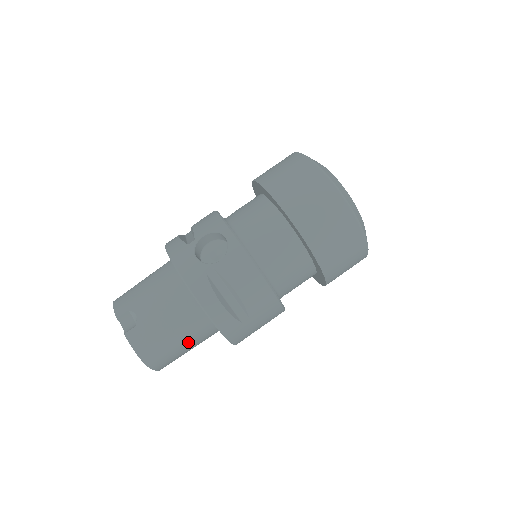
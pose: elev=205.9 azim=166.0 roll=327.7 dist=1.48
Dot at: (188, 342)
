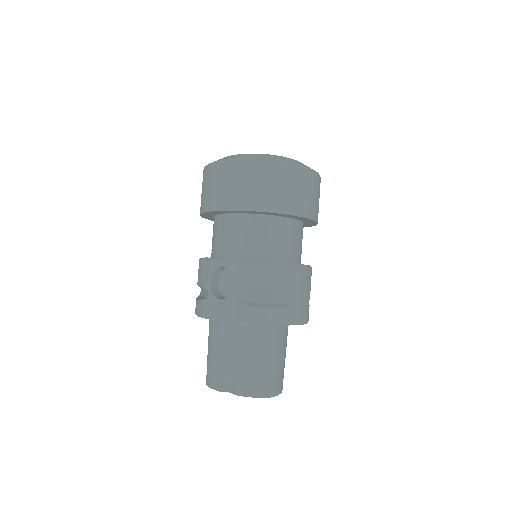
Dot at: (277, 354)
